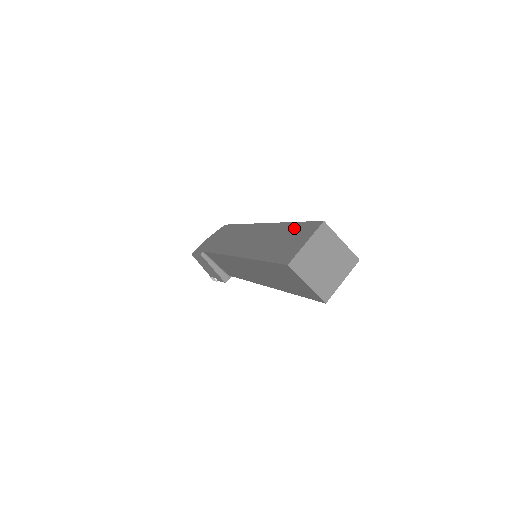
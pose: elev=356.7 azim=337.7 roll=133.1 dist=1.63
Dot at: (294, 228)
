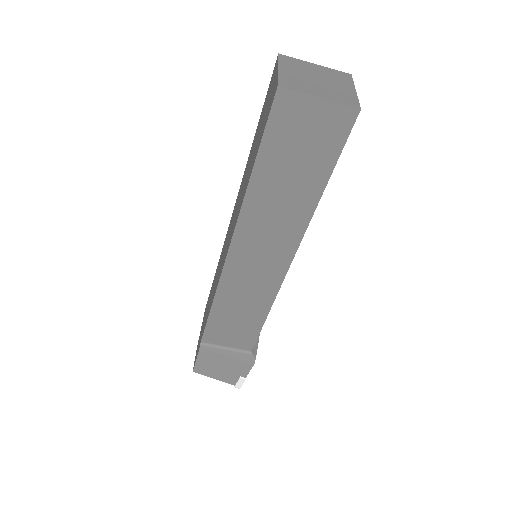
Dot at: (260, 120)
